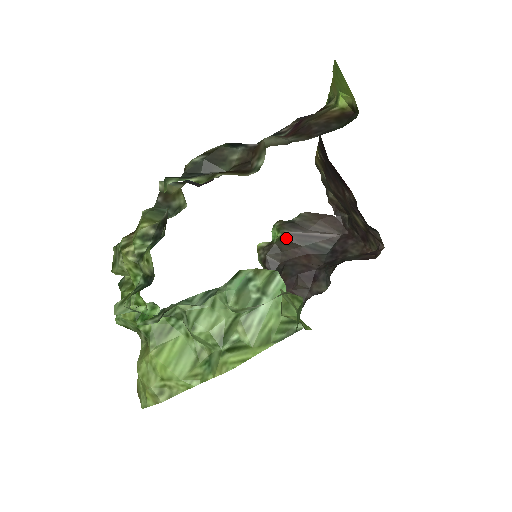
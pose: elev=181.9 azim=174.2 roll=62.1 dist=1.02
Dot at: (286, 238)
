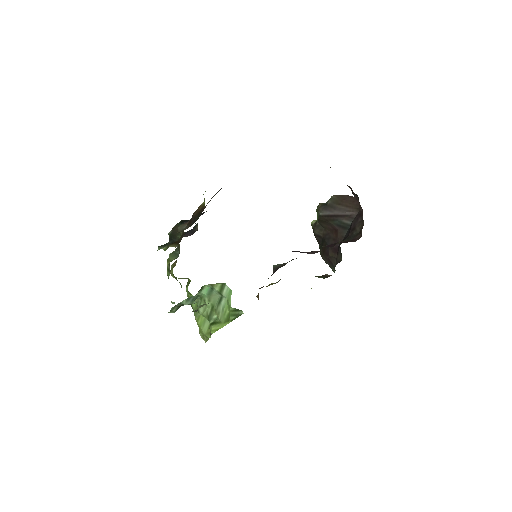
Dot at: (321, 219)
